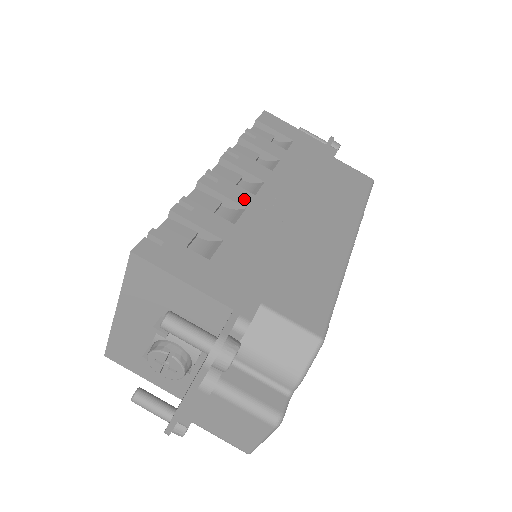
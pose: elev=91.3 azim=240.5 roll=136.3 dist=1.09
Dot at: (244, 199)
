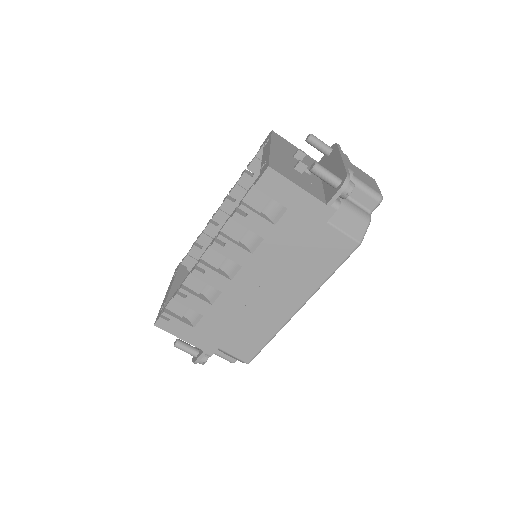
Dot at: (222, 285)
